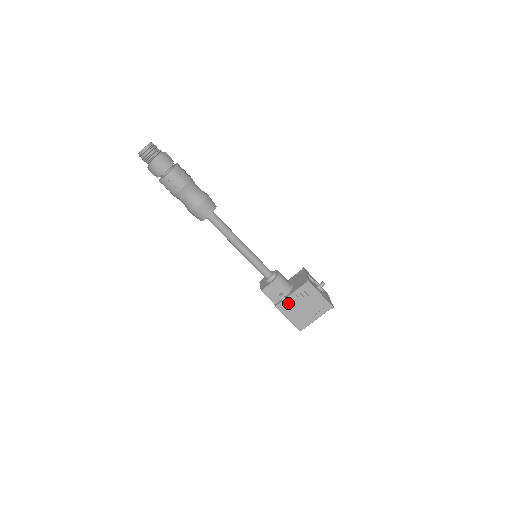
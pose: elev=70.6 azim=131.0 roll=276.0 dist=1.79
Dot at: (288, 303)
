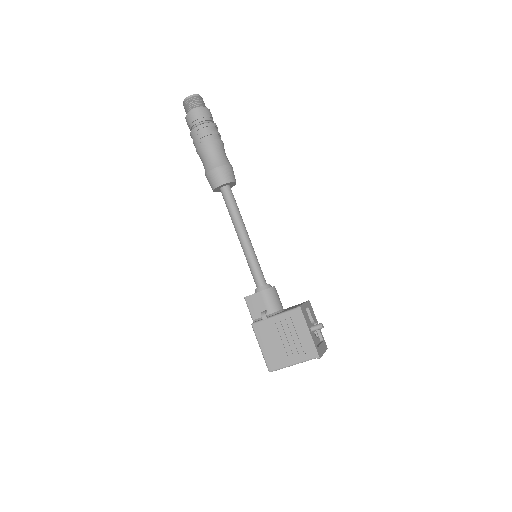
Dot at: (267, 325)
